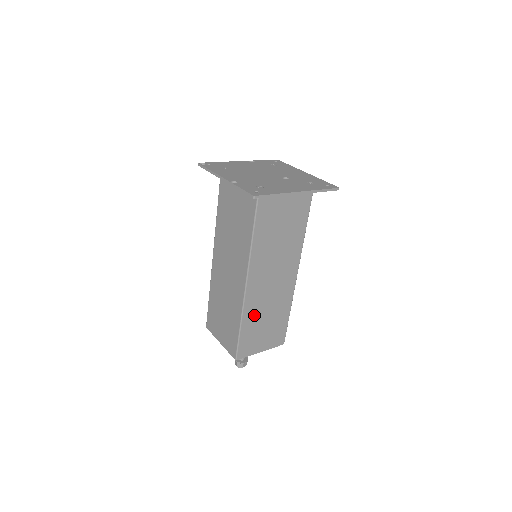
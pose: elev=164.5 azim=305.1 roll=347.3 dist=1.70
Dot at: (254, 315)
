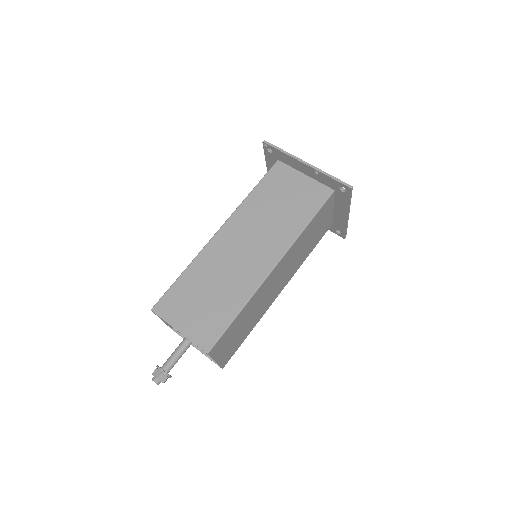
Dot at: (249, 309)
